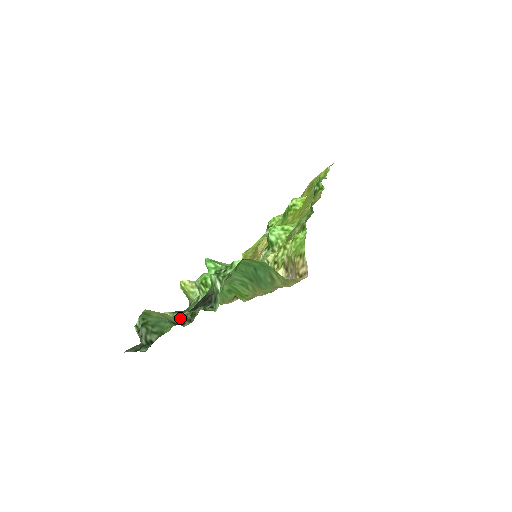
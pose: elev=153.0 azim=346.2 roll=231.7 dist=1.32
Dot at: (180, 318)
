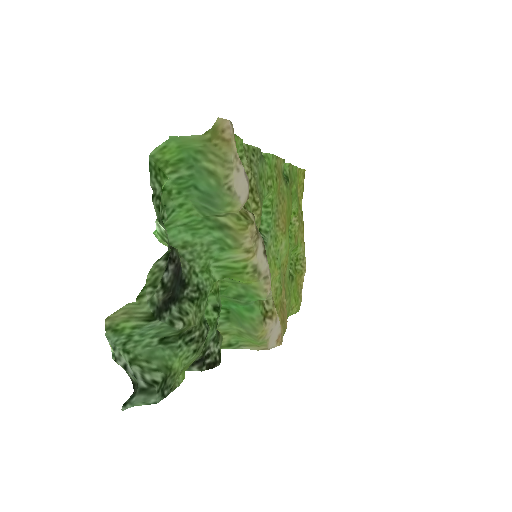
Dot at: (151, 304)
